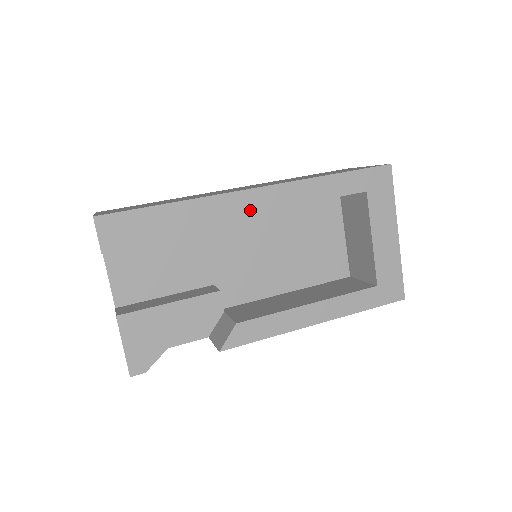
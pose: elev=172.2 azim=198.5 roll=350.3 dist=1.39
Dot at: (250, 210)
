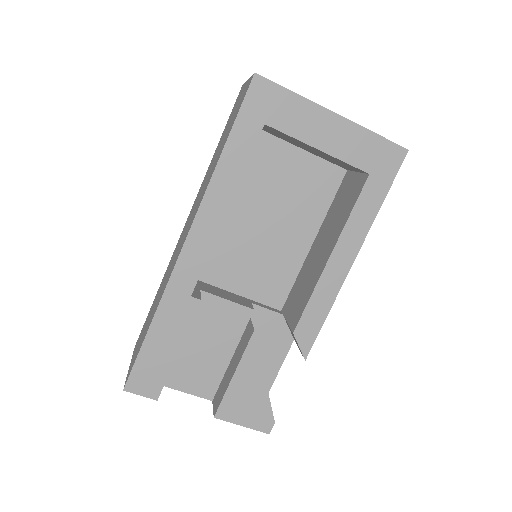
Dot at: (201, 262)
